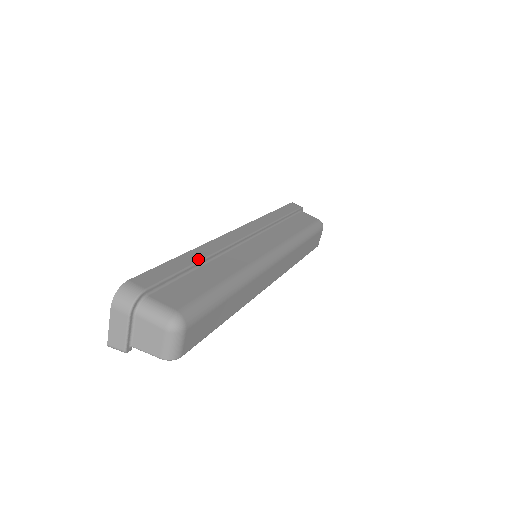
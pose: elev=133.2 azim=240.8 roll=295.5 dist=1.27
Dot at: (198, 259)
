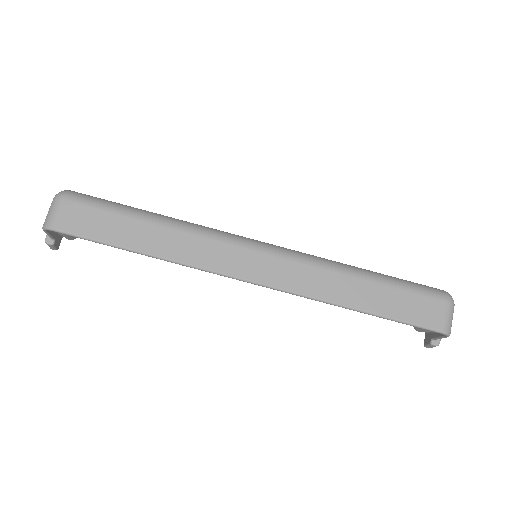
Dot at: occluded
